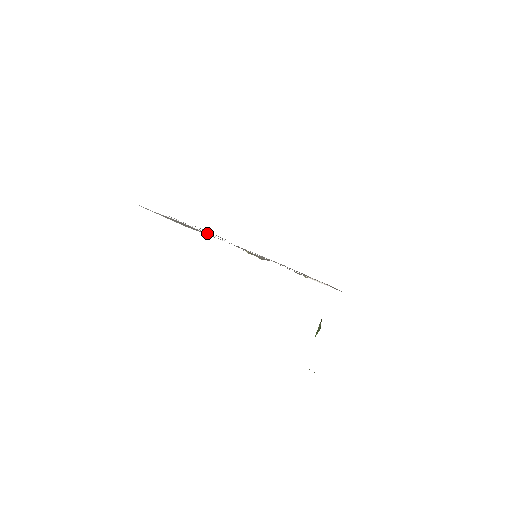
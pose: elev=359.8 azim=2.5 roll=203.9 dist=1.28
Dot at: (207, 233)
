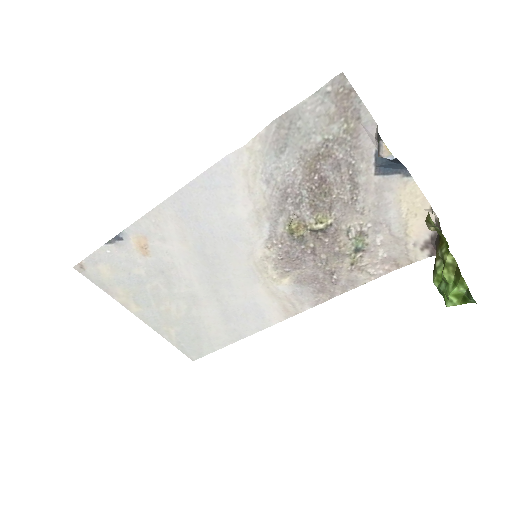
Dot at: (312, 168)
